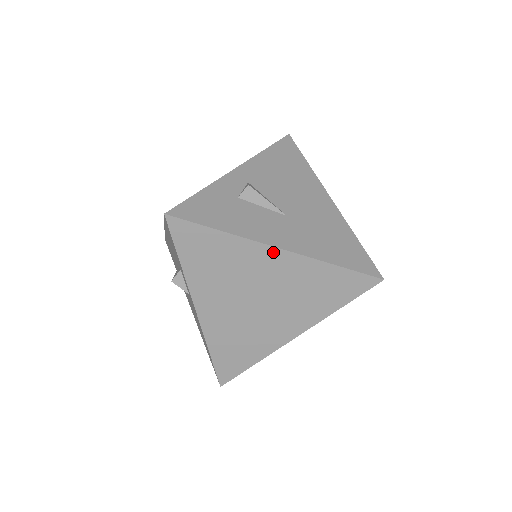
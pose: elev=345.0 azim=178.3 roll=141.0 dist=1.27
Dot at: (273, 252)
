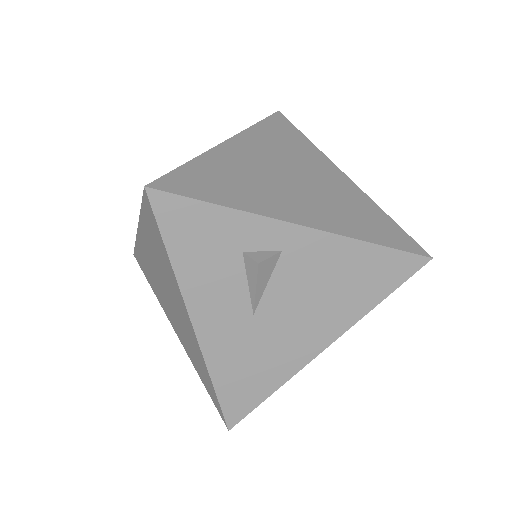
Dot at: (188, 318)
